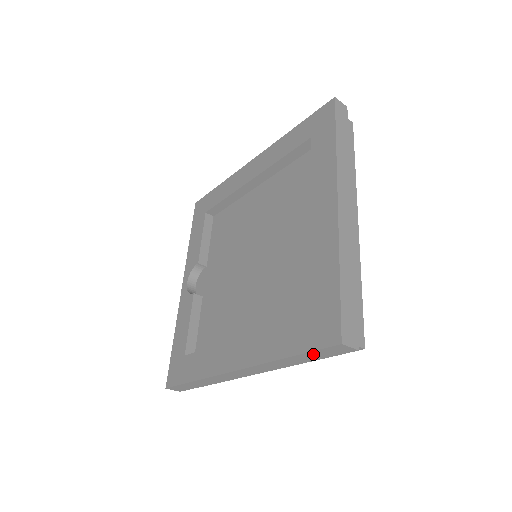
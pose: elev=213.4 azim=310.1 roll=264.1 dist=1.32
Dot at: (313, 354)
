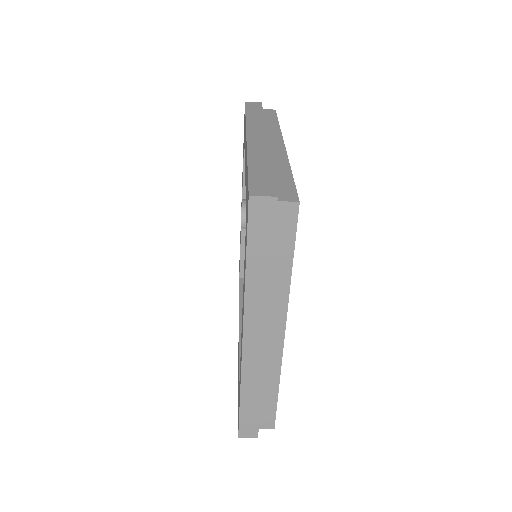
Dot at: occluded
